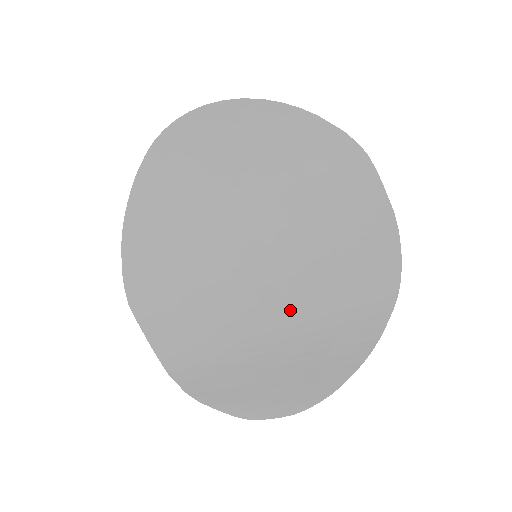
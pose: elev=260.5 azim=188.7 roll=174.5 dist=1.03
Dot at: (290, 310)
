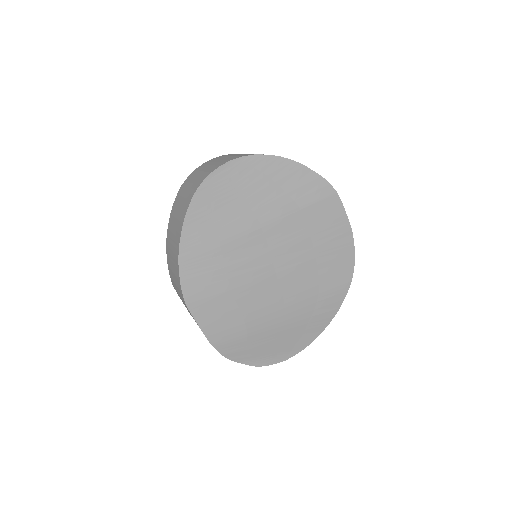
Dot at: (287, 297)
